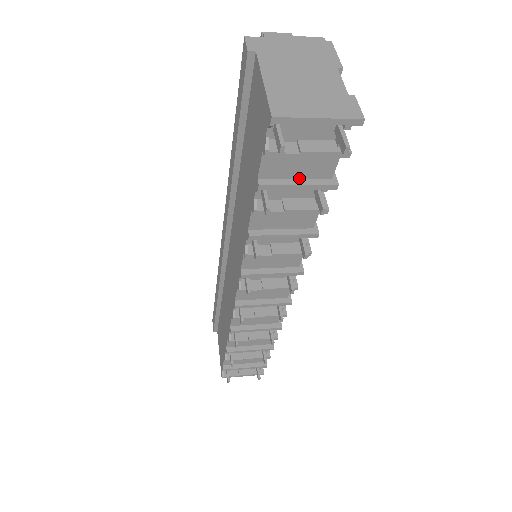
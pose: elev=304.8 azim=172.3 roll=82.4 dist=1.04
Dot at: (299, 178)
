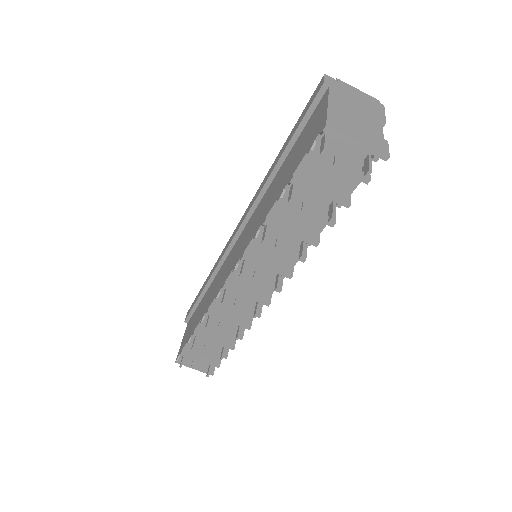
Dot at: (324, 187)
